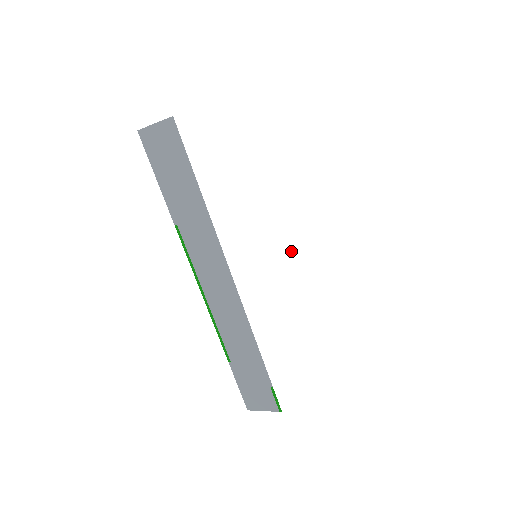
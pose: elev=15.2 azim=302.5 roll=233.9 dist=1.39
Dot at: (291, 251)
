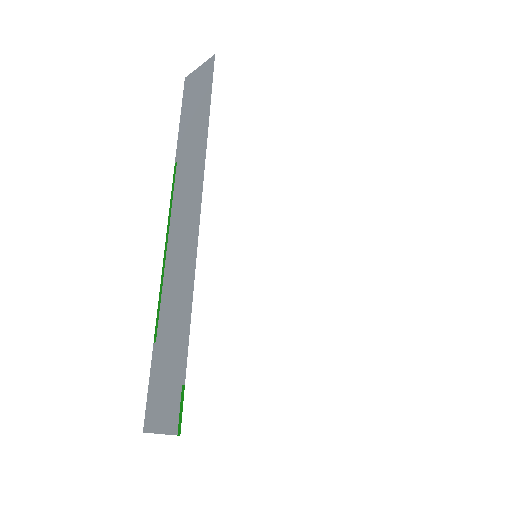
Dot at: (290, 234)
